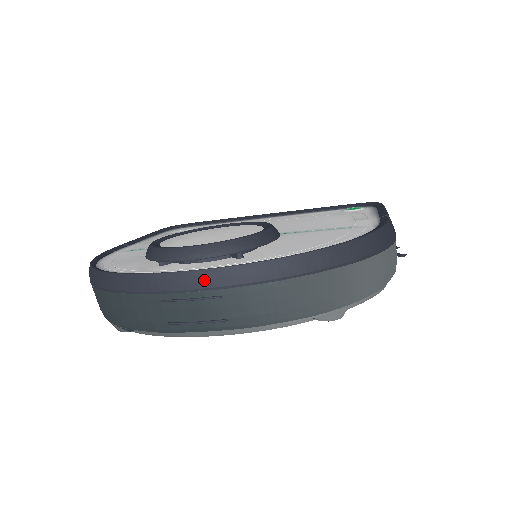
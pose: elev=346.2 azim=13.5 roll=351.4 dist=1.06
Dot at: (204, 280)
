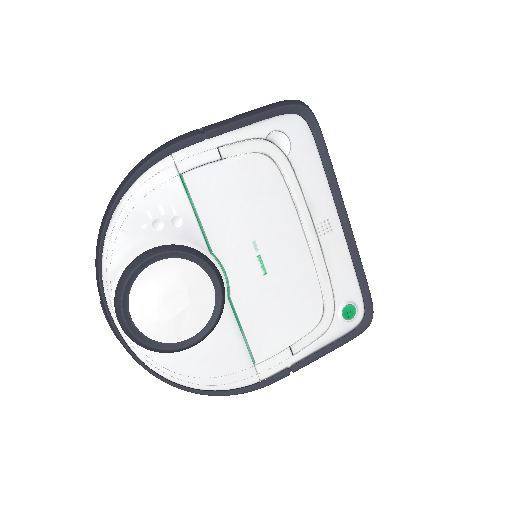
Dot at: (116, 335)
